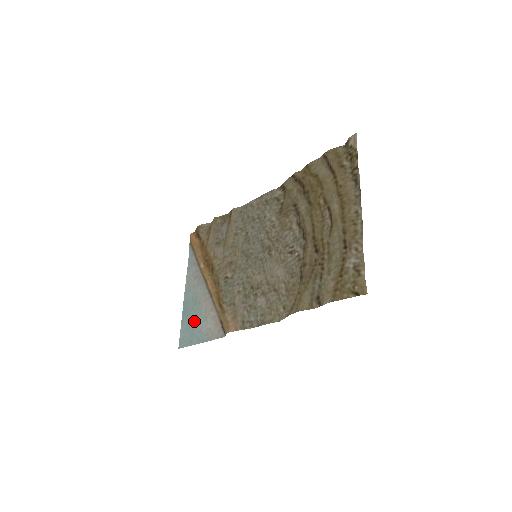
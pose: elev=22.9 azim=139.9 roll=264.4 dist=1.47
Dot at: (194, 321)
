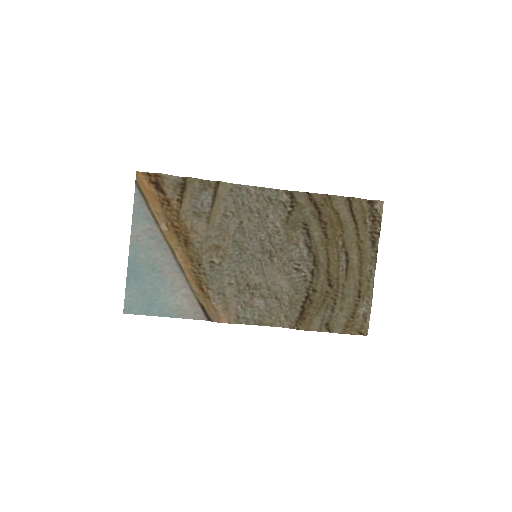
Dot at: (152, 290)
